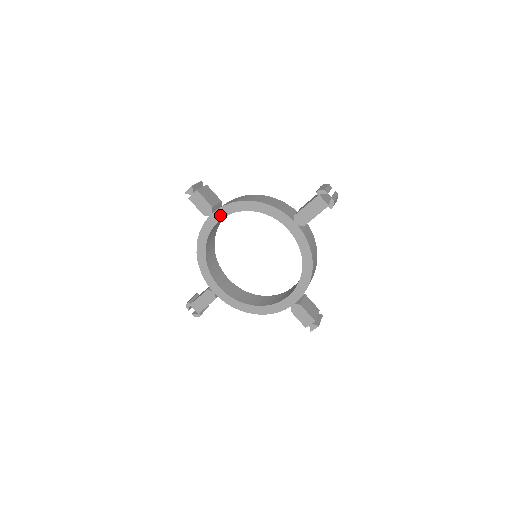
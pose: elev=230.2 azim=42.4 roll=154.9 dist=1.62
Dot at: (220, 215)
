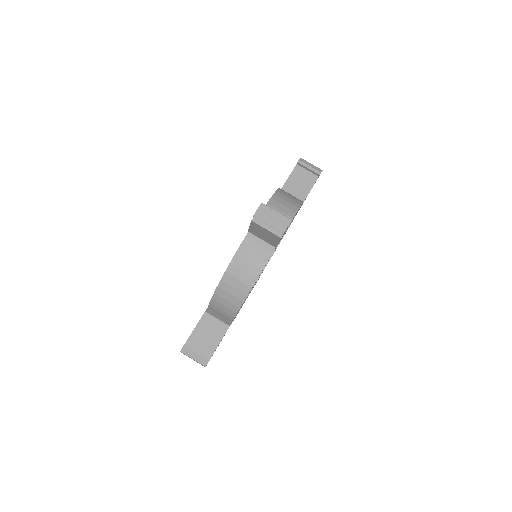
Dot at: occluded
